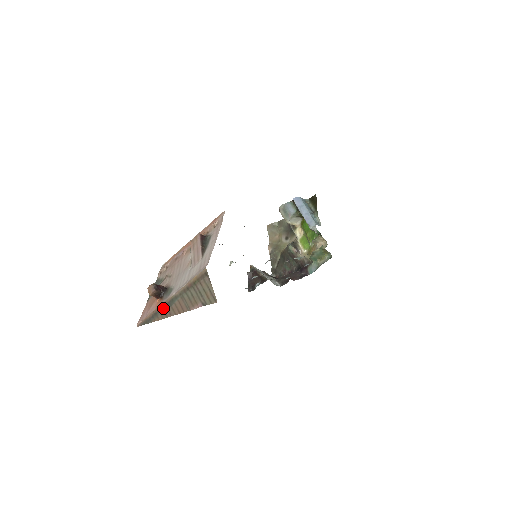
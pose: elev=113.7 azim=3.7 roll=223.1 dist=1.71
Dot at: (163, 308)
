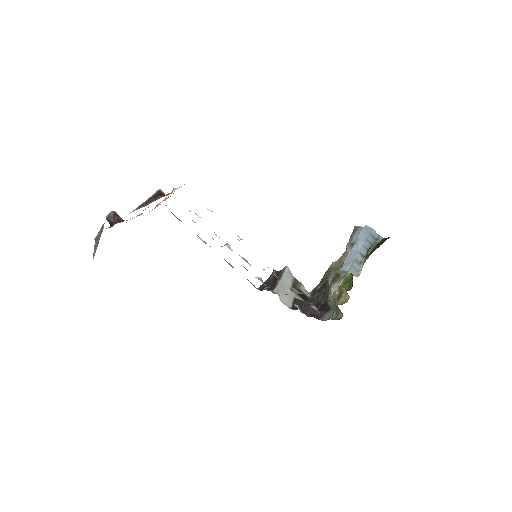
Dot at: (97, 236)
